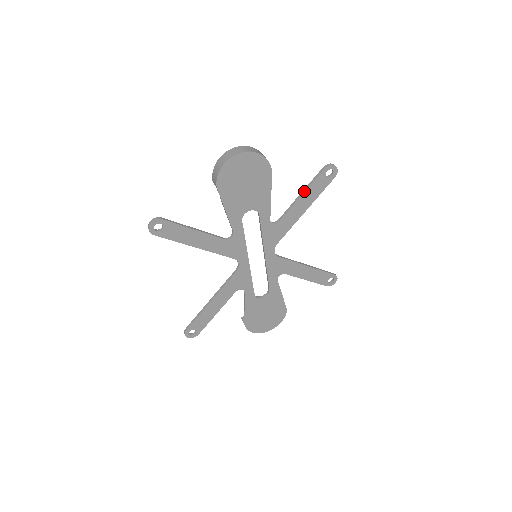
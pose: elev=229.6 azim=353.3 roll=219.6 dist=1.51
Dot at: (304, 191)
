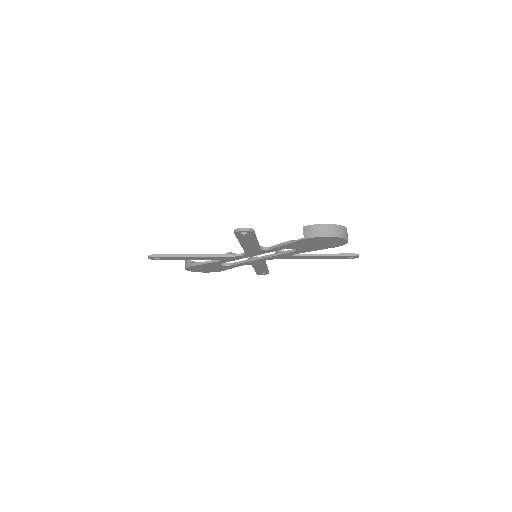
Dot at: (329, 255)
